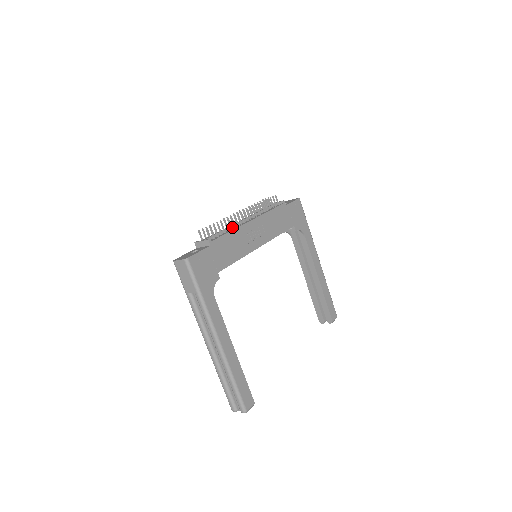
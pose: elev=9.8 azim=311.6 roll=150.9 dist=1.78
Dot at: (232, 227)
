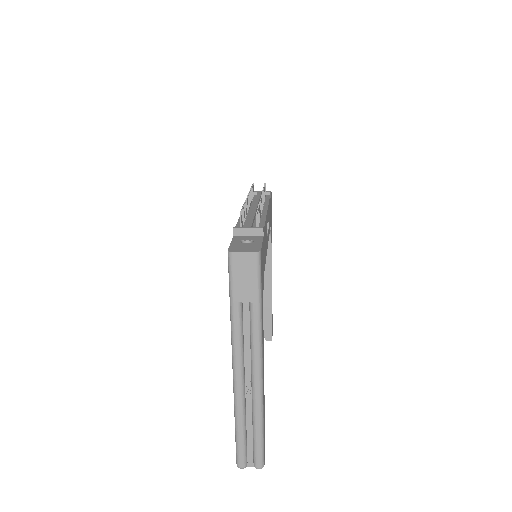
Dot at: (255, 214)
